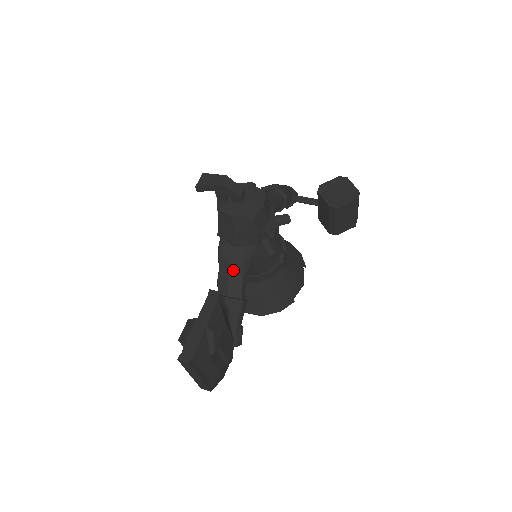
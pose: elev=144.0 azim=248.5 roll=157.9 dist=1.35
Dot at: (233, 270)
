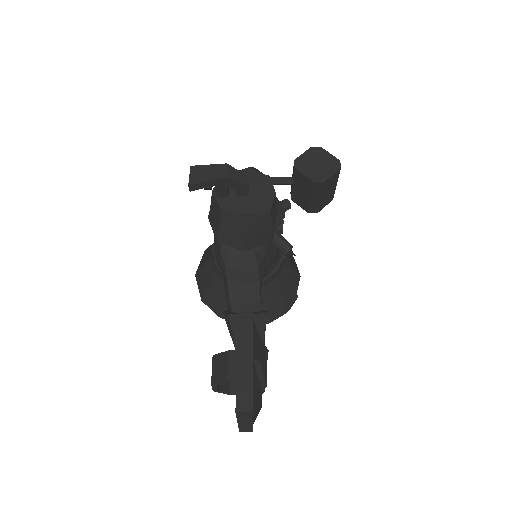
Dot at: (247, 279)
